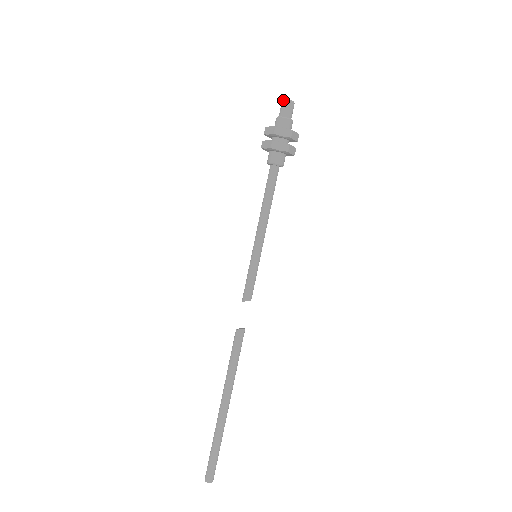
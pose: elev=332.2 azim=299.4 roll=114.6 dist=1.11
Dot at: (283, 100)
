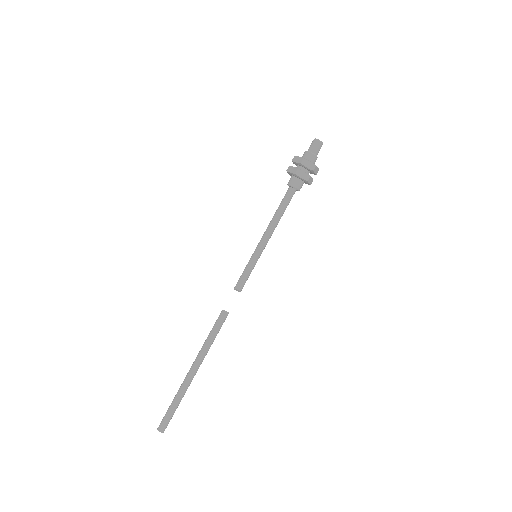
Dot at: (314, 139)
